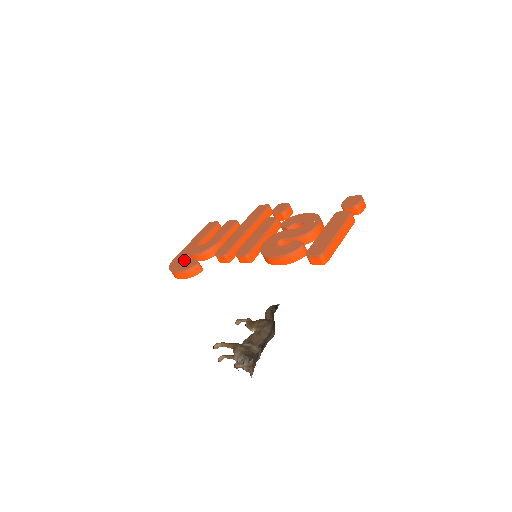
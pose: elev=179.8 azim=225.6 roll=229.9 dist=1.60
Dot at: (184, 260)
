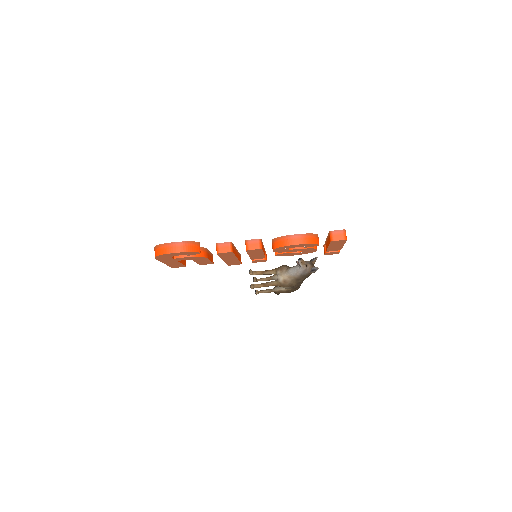
Dot at: occluded
